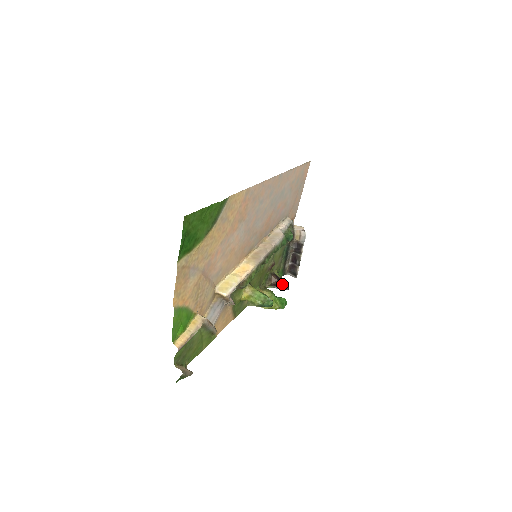
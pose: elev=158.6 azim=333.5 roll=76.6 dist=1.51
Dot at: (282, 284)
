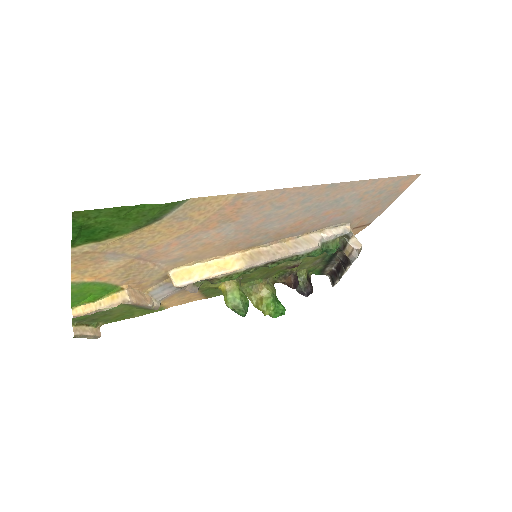
Dot at: (302, 287)
